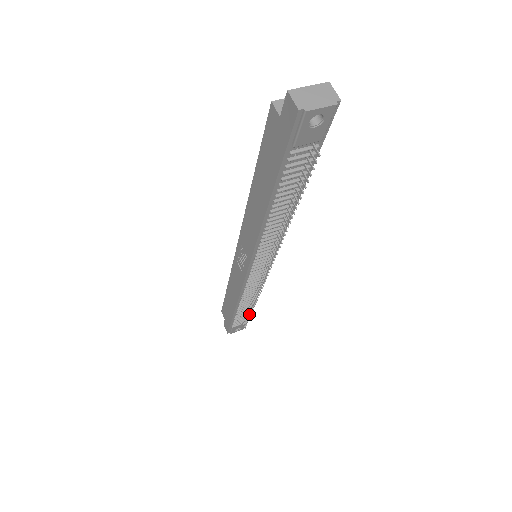
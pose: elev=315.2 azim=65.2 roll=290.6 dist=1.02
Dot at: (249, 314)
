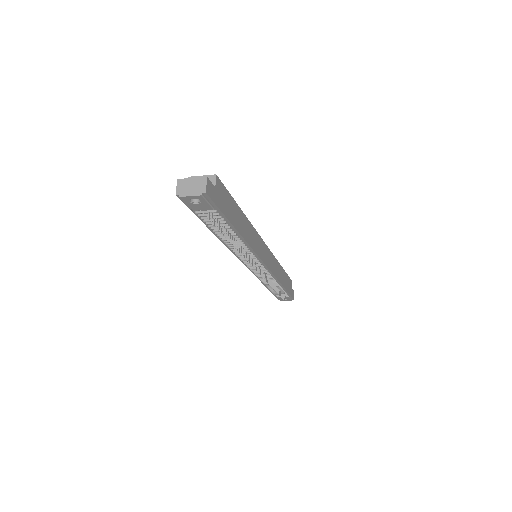
Dot at: (284, 292)
